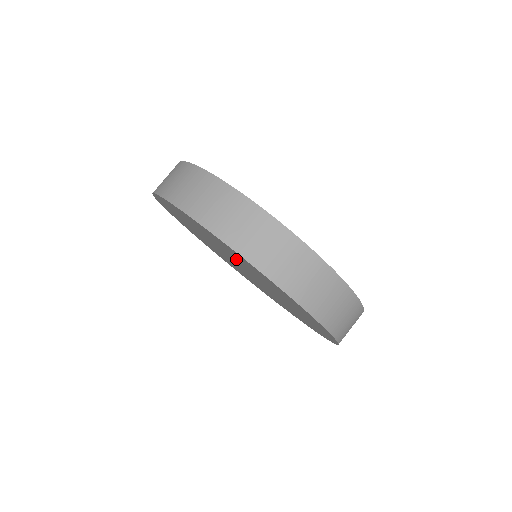
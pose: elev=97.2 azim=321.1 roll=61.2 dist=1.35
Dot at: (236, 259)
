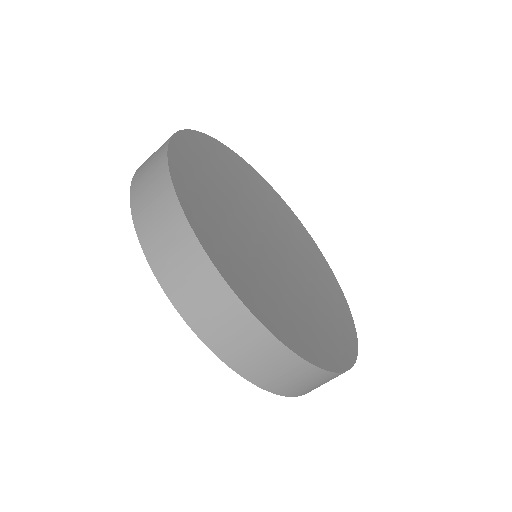
Dot at: occluded
